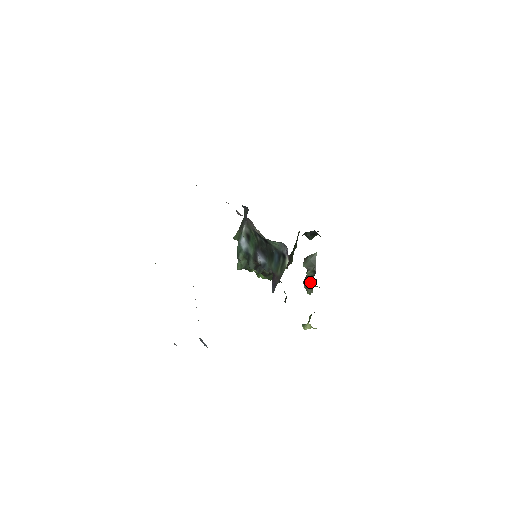
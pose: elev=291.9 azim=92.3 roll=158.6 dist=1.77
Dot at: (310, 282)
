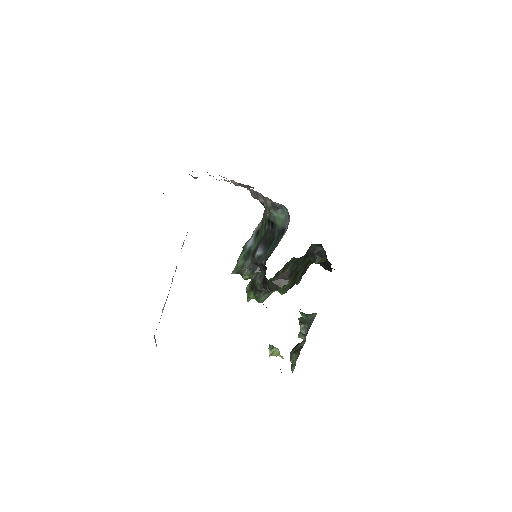
Dot at: (298, 349)
